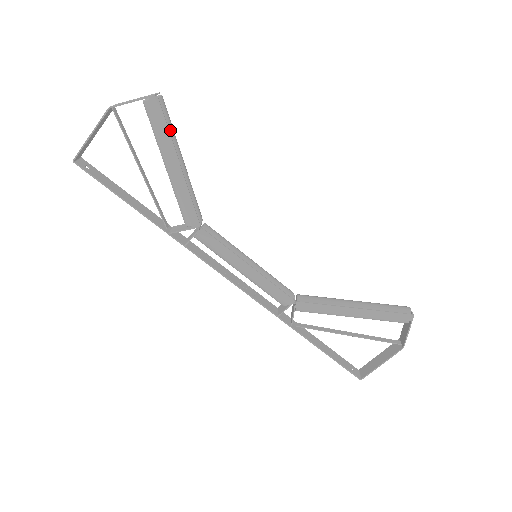
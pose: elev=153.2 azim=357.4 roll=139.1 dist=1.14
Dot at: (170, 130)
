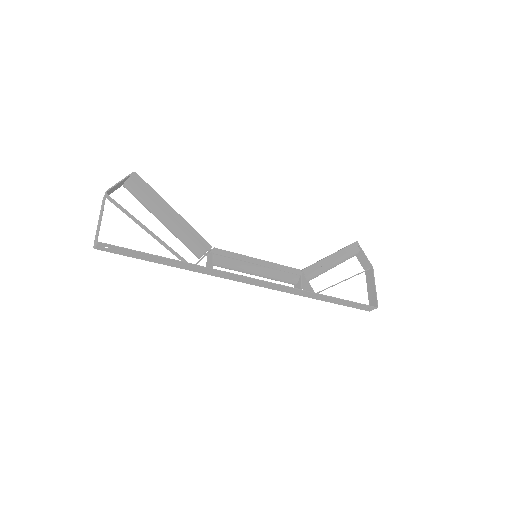
Dot at: (152, 193)
